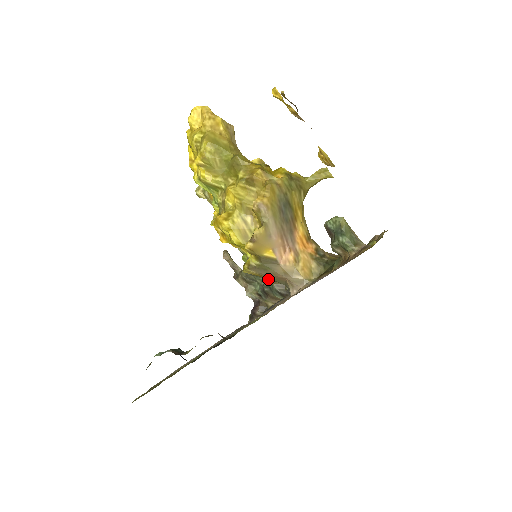
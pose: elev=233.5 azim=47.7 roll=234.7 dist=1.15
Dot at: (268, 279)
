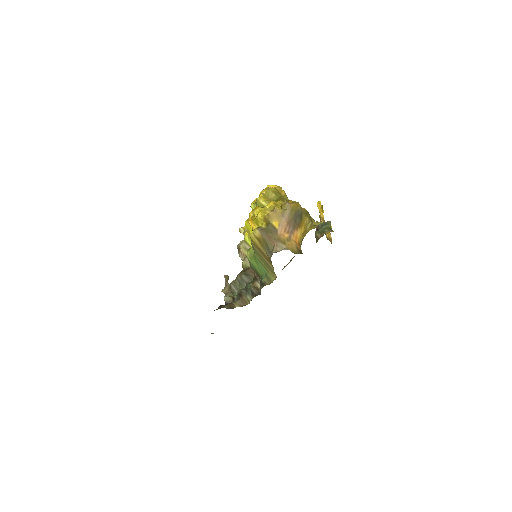
Dot at: (250, 282)
